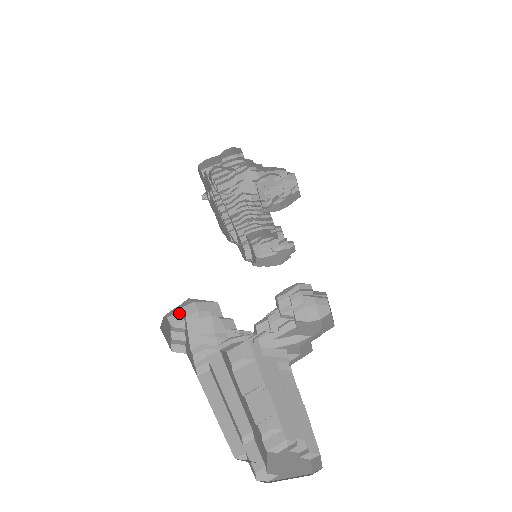
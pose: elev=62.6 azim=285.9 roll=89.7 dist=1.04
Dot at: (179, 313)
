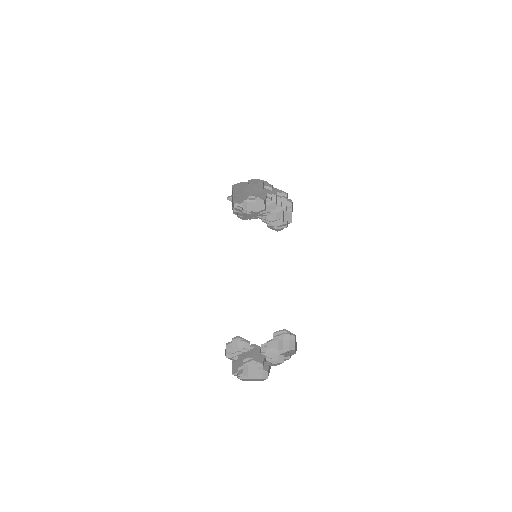
Dot at: (231, 341)
